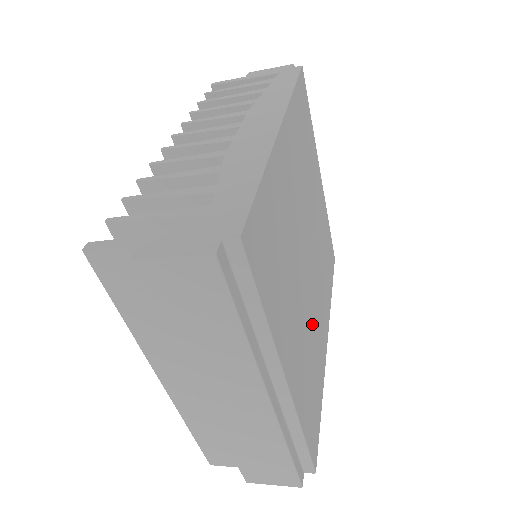
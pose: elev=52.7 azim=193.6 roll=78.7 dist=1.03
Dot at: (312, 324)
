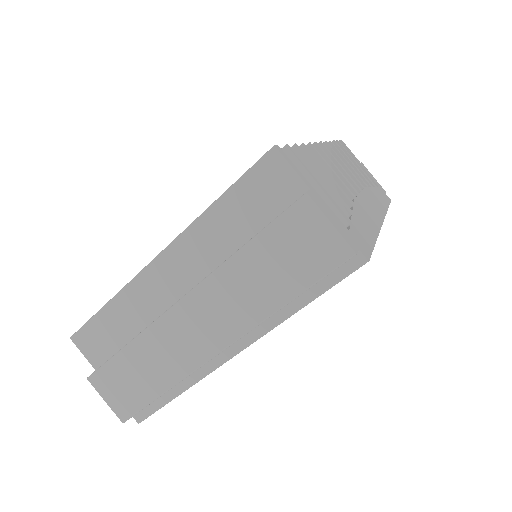
Dot at: occluded
